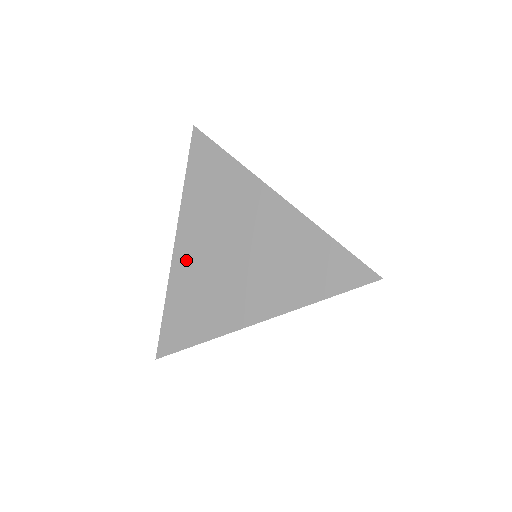
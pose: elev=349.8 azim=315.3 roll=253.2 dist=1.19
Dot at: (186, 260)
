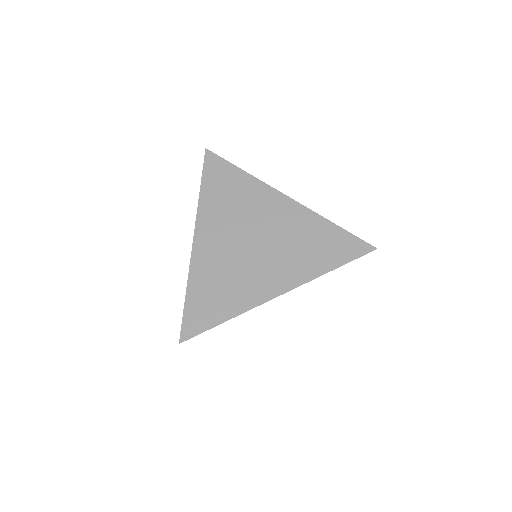
Dot at: (206, 252)
